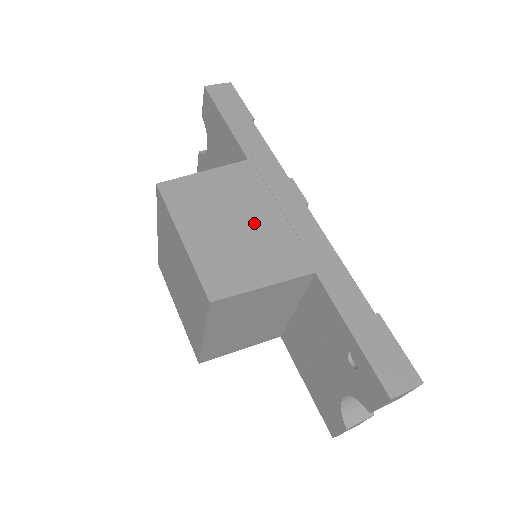
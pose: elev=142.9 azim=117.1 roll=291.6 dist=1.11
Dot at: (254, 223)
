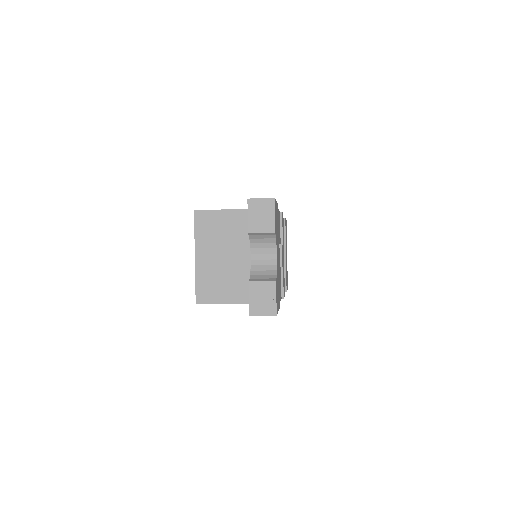
Dot at: occluded
